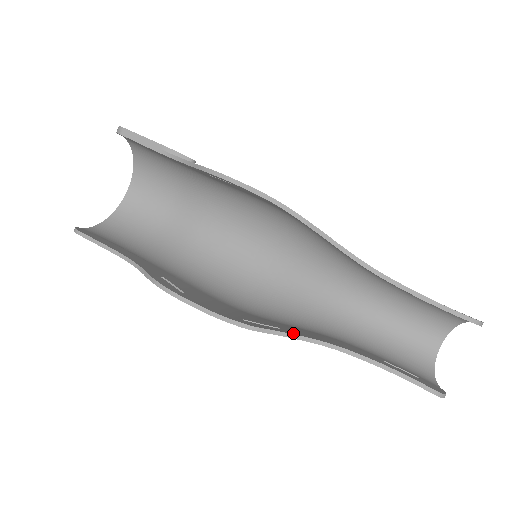
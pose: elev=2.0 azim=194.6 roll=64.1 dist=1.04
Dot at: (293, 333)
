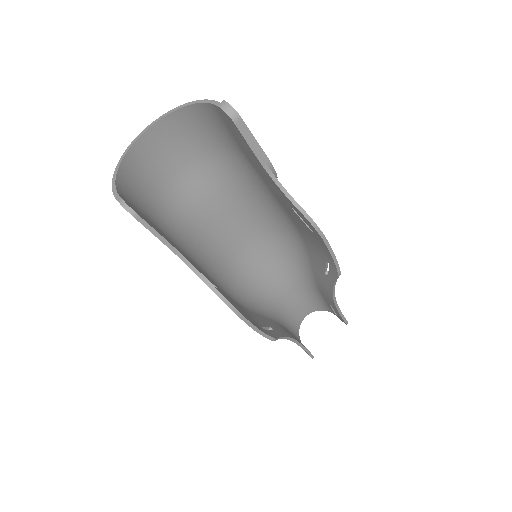
Dot at: (281, 334)
